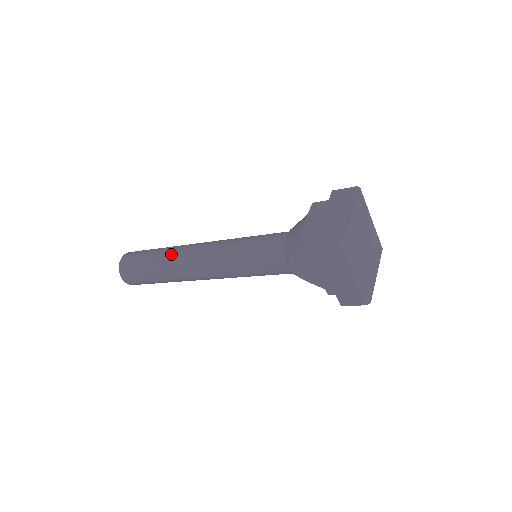
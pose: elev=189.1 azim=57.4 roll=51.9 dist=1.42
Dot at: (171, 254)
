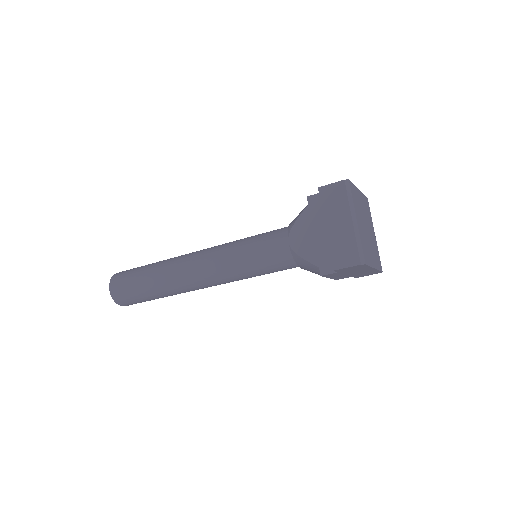
Dot at: occluded
